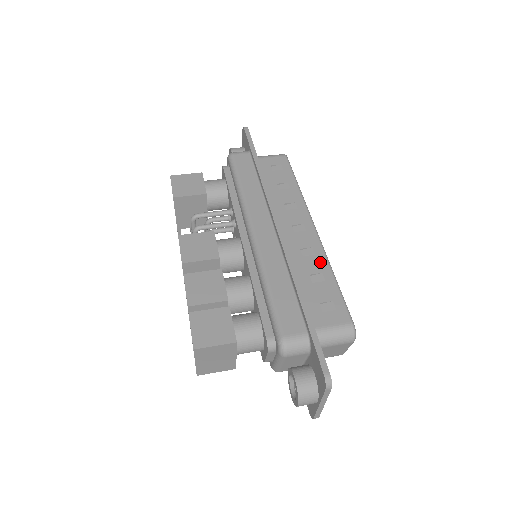
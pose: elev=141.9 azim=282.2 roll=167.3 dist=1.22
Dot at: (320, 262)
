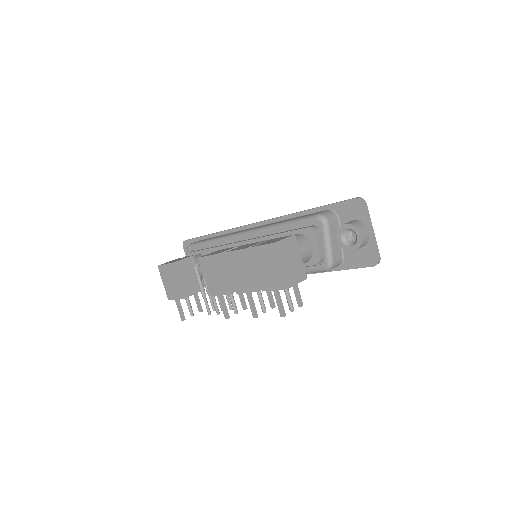
Dot at: occluded
